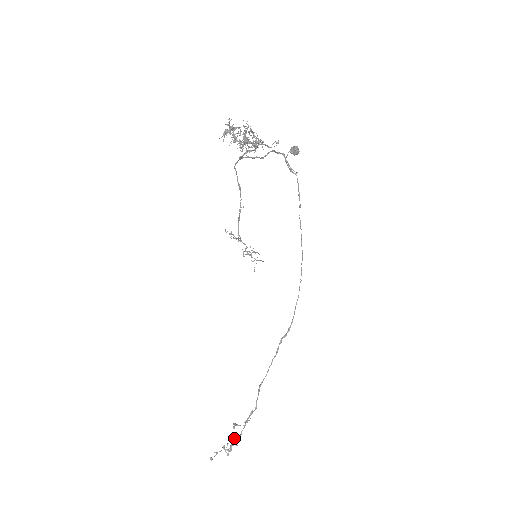
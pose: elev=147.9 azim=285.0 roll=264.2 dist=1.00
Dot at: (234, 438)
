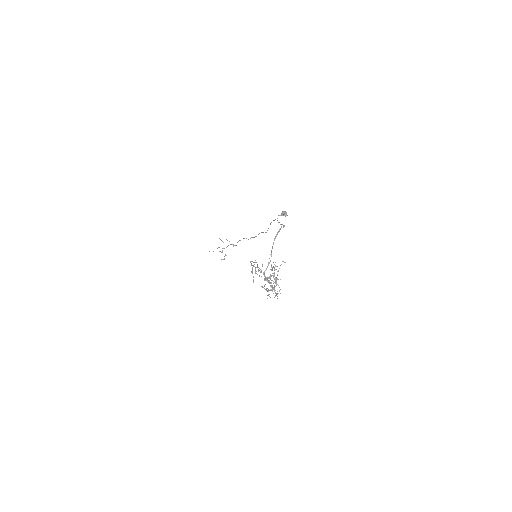
Dot at: occluded
